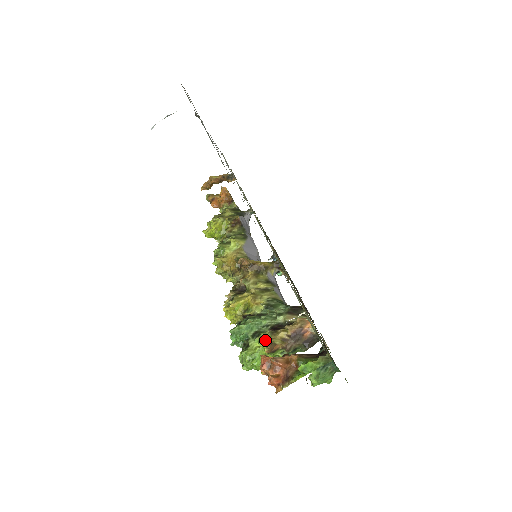
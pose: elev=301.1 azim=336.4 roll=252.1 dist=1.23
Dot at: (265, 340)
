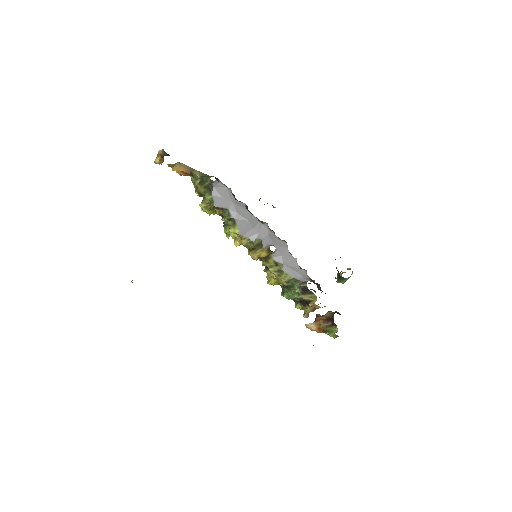
Dot at: occluded
